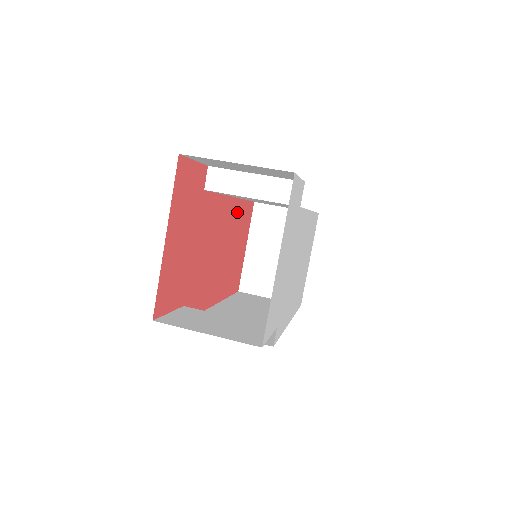
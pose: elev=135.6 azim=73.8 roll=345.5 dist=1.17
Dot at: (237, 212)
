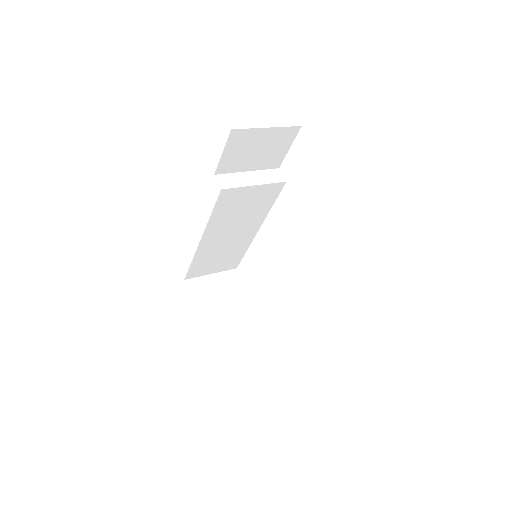
Dot at: occluded
